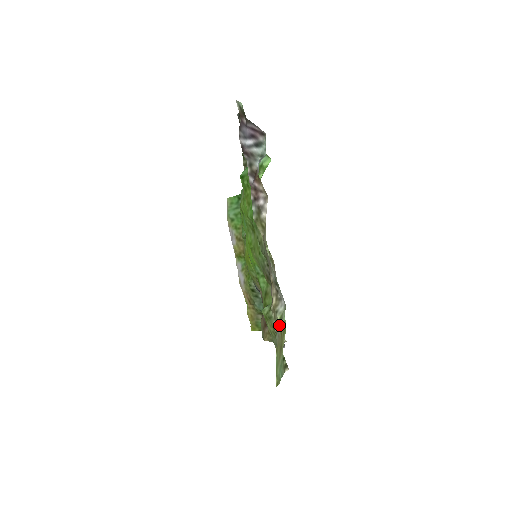
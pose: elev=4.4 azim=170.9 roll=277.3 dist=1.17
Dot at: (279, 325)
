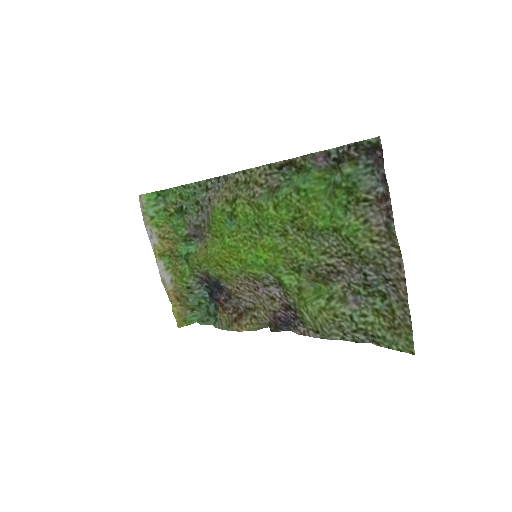
Dot at: (394, 311)
